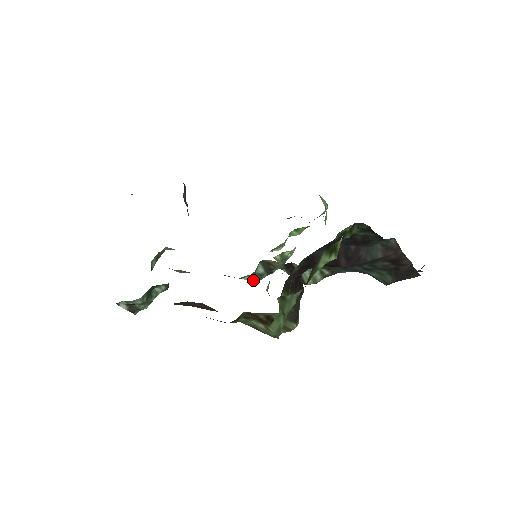
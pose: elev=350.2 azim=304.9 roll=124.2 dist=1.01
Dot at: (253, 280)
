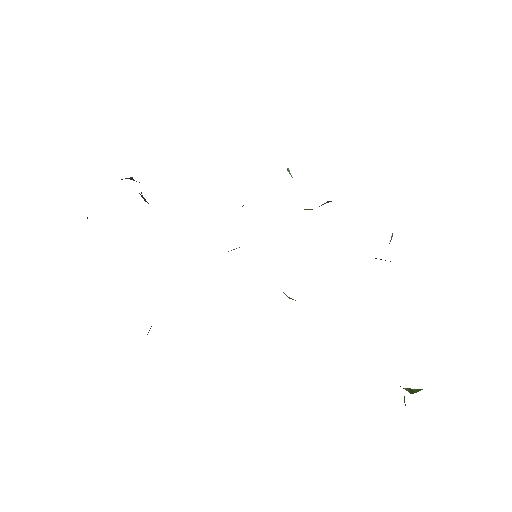
Dot at: (234, 249)
